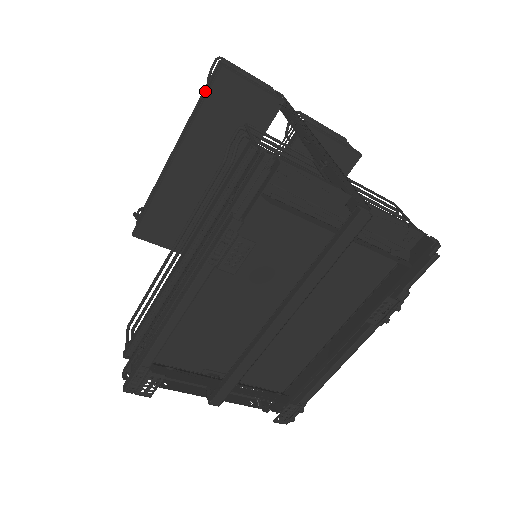
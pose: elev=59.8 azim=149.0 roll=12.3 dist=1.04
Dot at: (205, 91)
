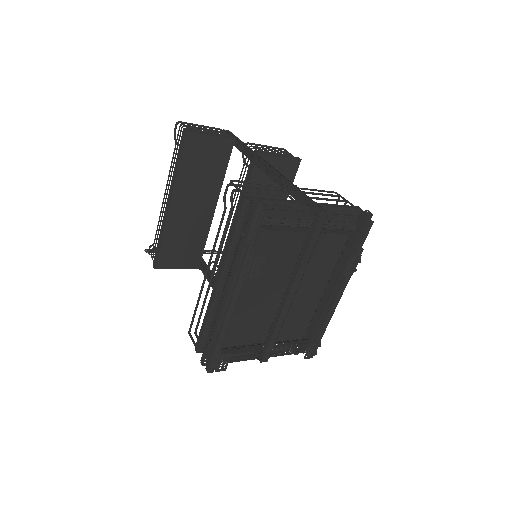
Dot at: (178, 151)
